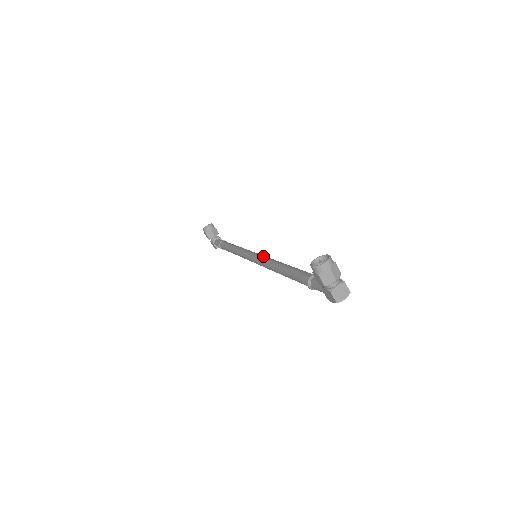
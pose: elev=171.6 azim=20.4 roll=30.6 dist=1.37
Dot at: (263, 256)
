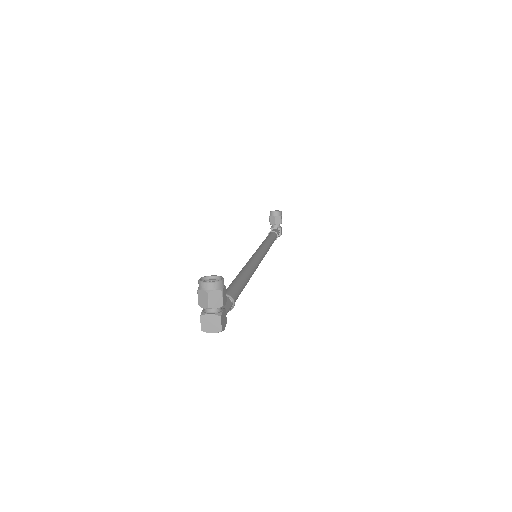
Dot at: (254, 259)
